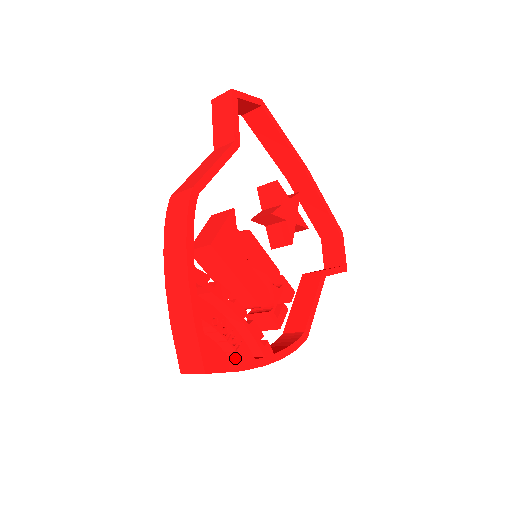
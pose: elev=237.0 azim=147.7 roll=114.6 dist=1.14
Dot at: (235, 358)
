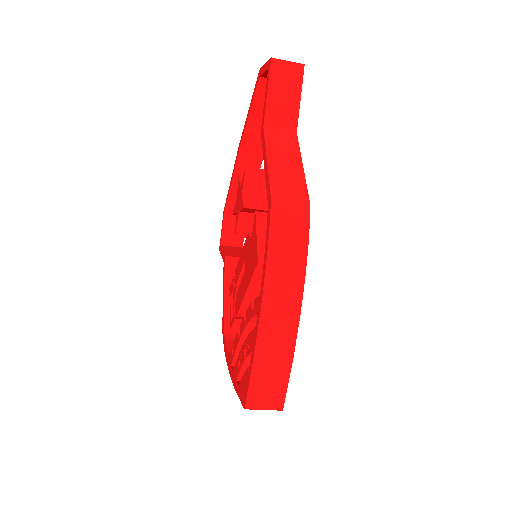
Dot at: occluded
